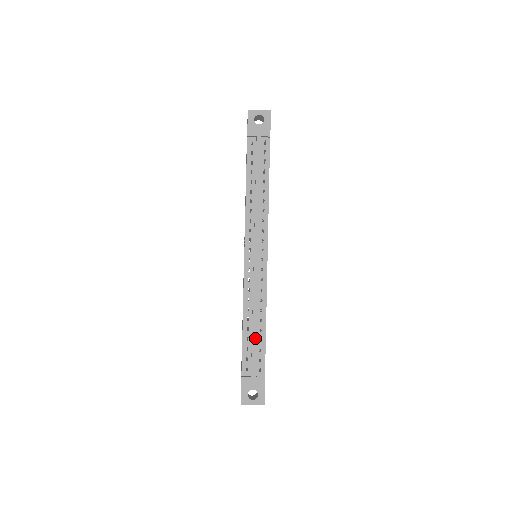
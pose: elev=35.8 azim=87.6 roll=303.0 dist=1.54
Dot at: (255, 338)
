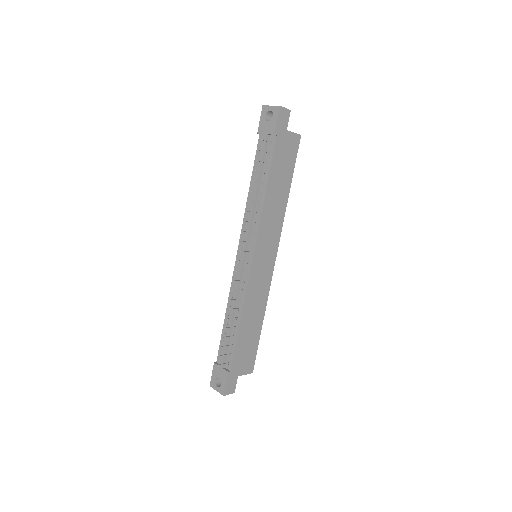
Dot at: (228, 333)
